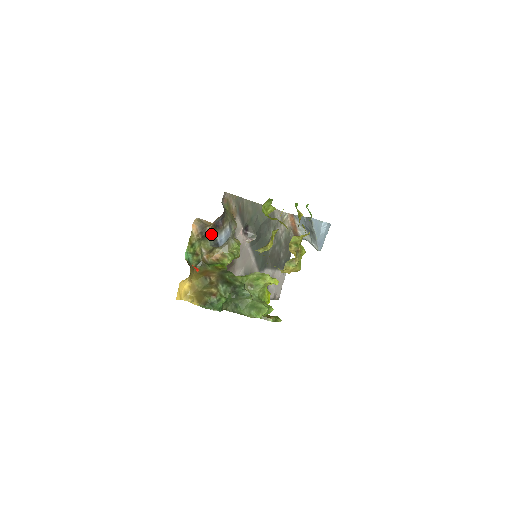
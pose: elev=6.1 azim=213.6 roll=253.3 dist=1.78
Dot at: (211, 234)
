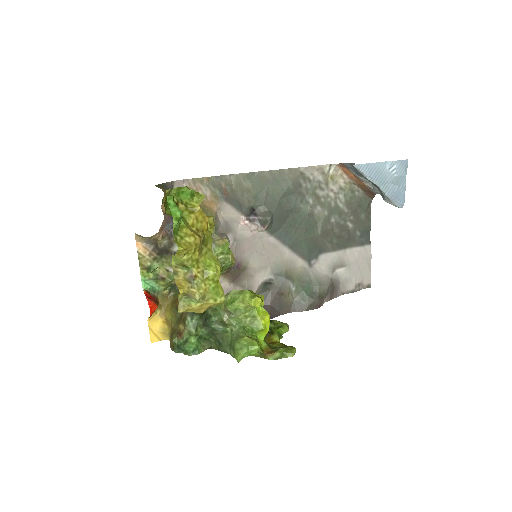
Dot at: (167, 248)
